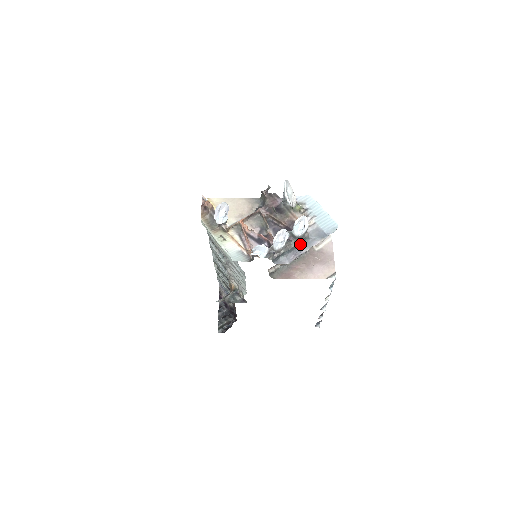
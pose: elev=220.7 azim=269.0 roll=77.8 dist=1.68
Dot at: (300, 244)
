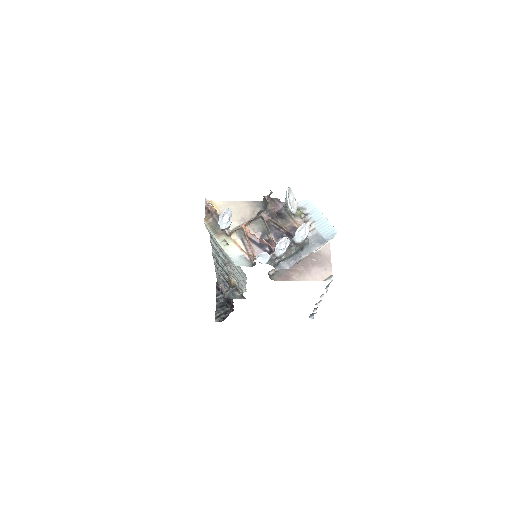
Dot at: (300, 249)
